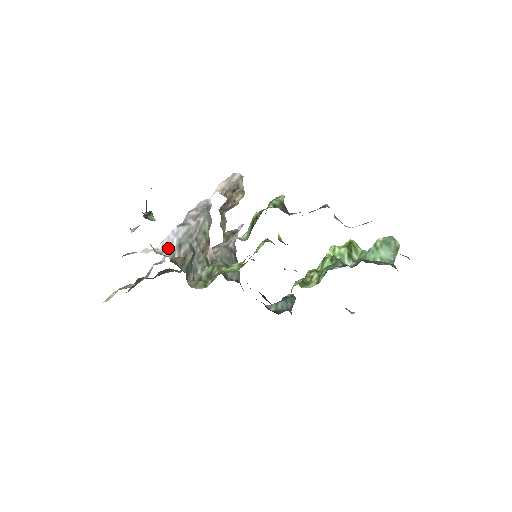
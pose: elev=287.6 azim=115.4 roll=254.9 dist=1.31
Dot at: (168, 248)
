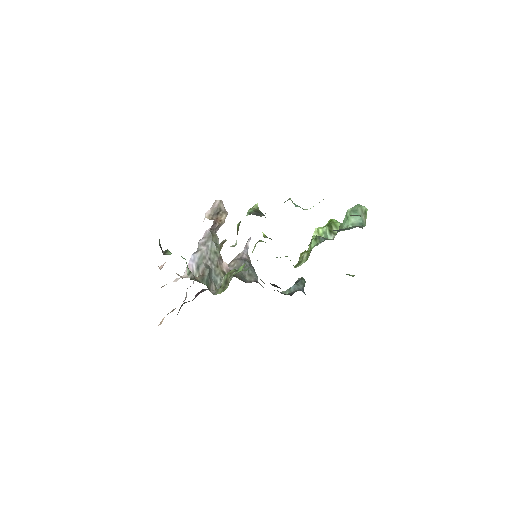
Dot at: occluded
